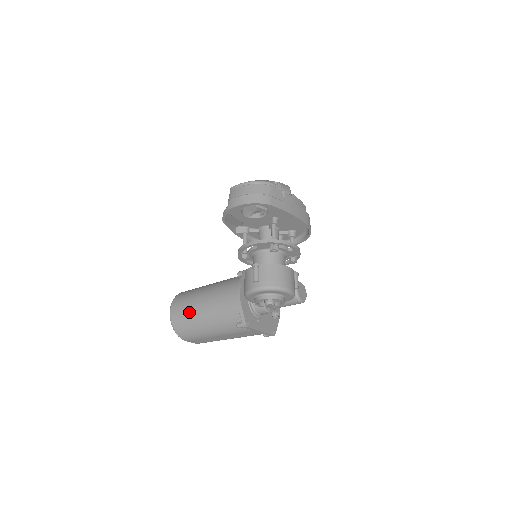
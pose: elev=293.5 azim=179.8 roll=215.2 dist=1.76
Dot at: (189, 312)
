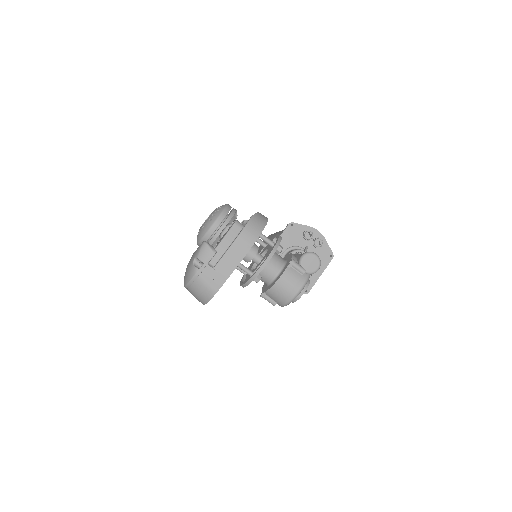
Dot at: occluded
